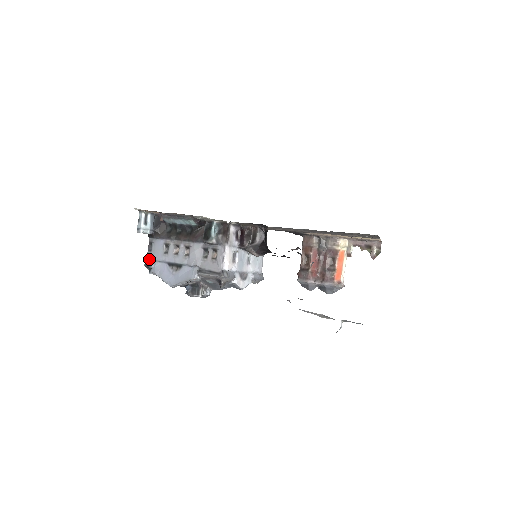
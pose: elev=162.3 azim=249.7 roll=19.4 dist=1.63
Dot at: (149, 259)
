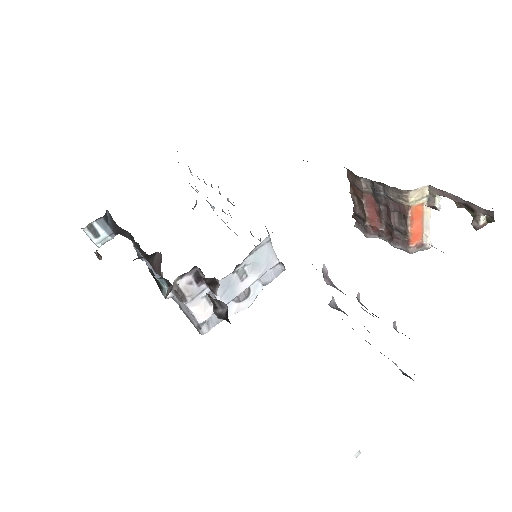
Dot at: (137, 250)
